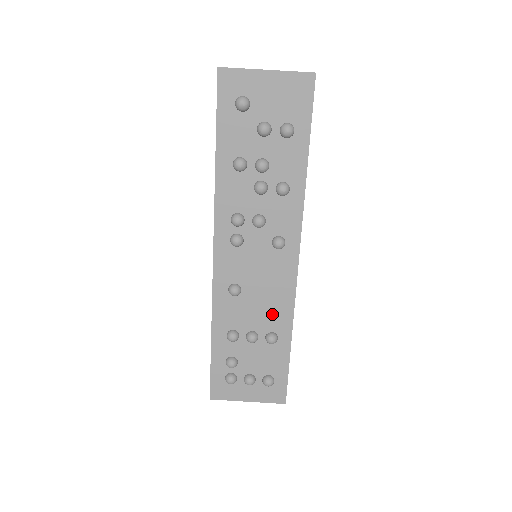
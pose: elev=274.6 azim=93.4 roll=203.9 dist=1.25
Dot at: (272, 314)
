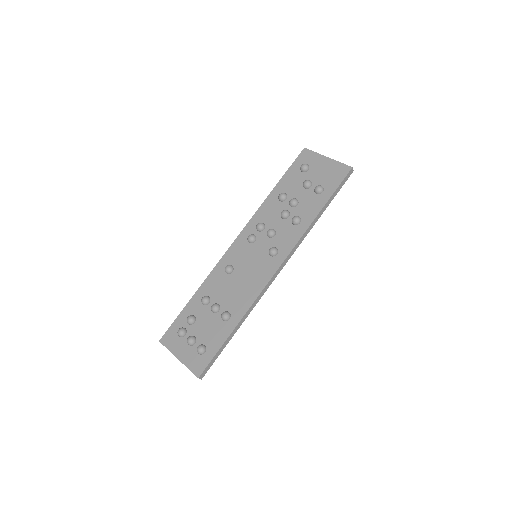
Dot at: (238, 299)
